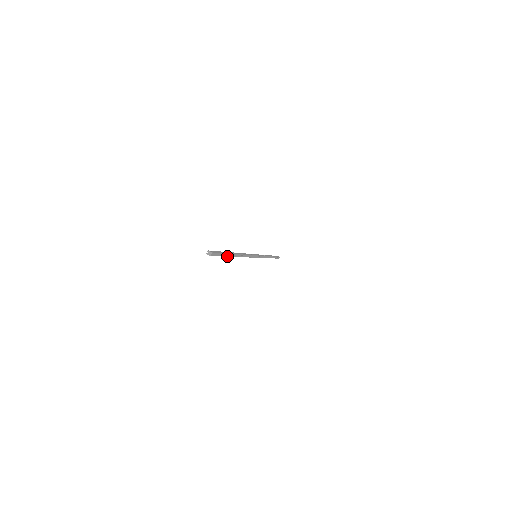
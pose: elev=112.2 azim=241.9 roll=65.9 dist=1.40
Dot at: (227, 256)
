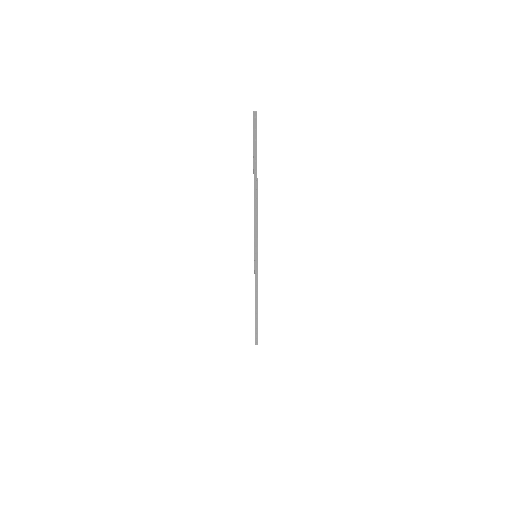
Dot at: occluded
